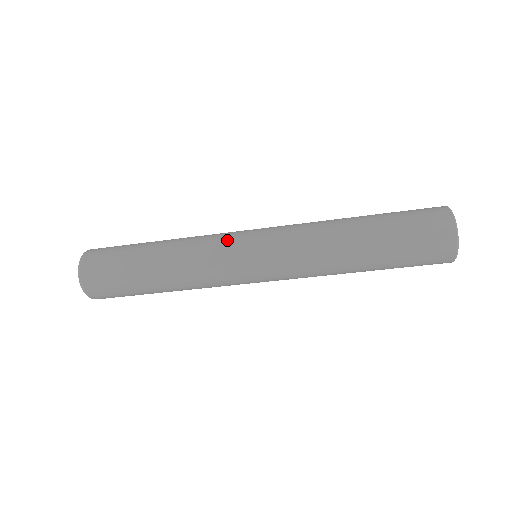
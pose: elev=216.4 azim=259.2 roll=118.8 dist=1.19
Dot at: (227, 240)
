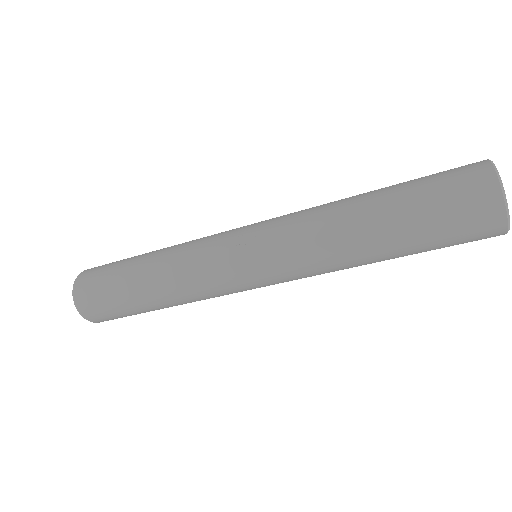
Dot at: (216, 247)
